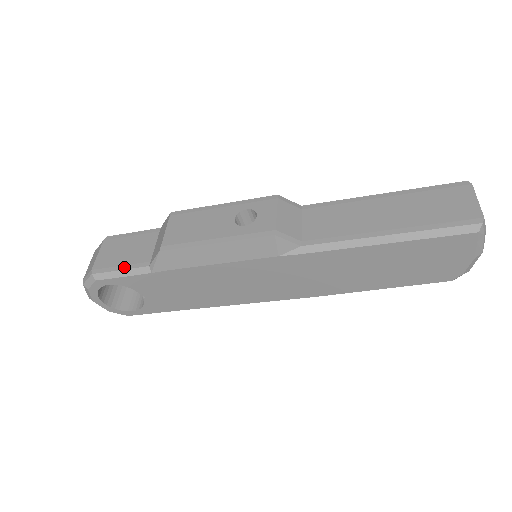
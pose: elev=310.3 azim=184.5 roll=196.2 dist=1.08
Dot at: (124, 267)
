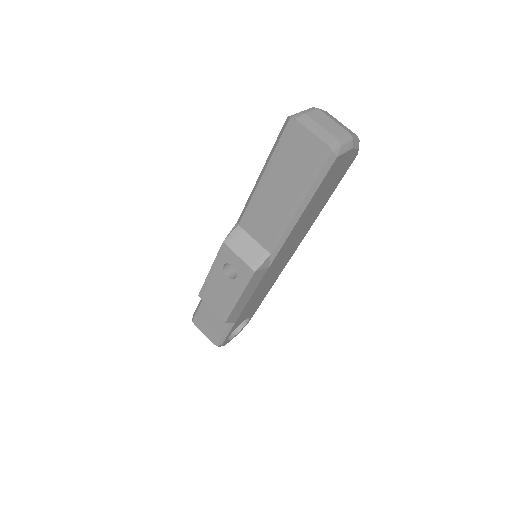
Dot at: (222, 332)
